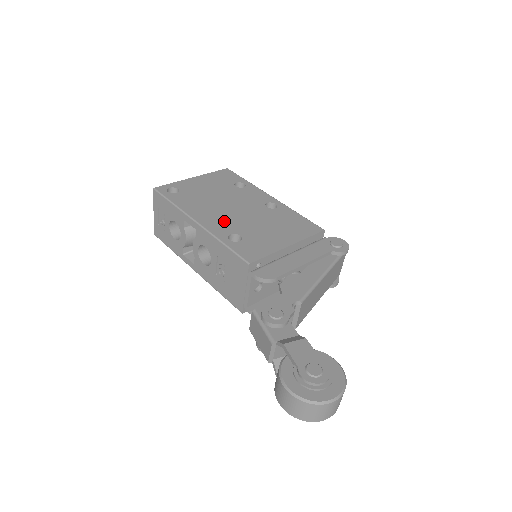
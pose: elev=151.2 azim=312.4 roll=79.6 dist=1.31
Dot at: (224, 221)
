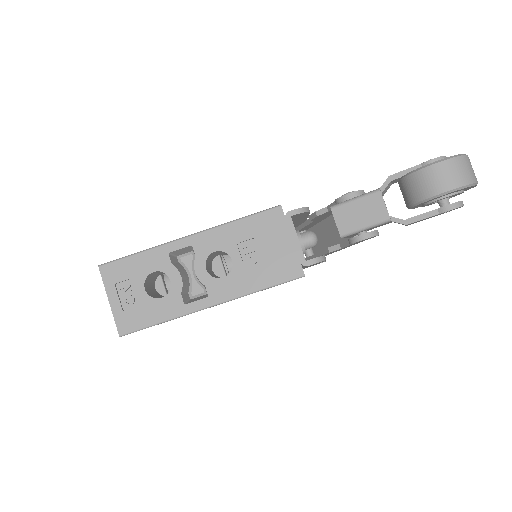
Dot at: occluded
